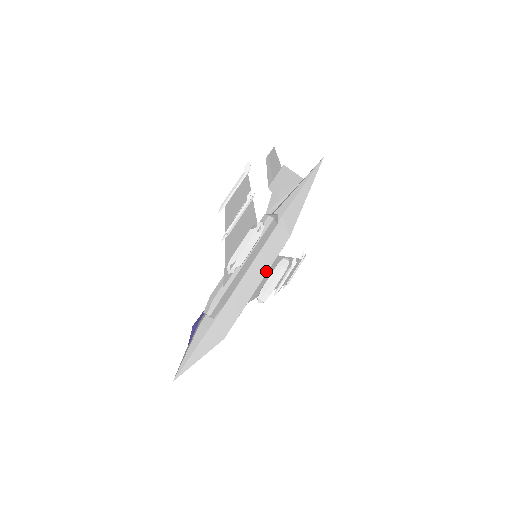
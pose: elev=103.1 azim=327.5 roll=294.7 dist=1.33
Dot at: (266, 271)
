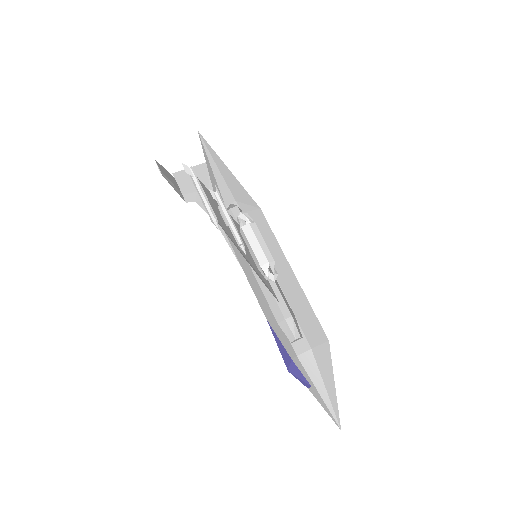
Dot at: (282, 254)
